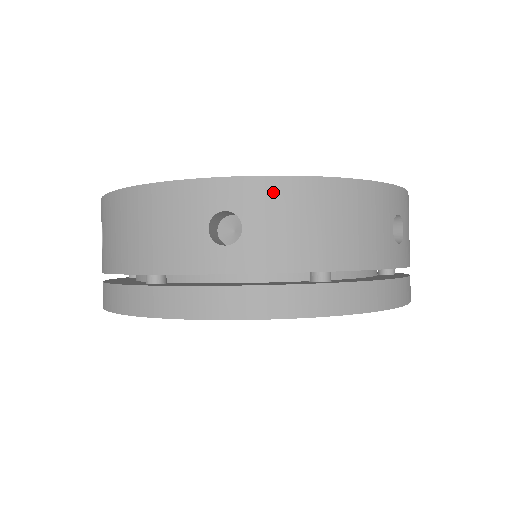
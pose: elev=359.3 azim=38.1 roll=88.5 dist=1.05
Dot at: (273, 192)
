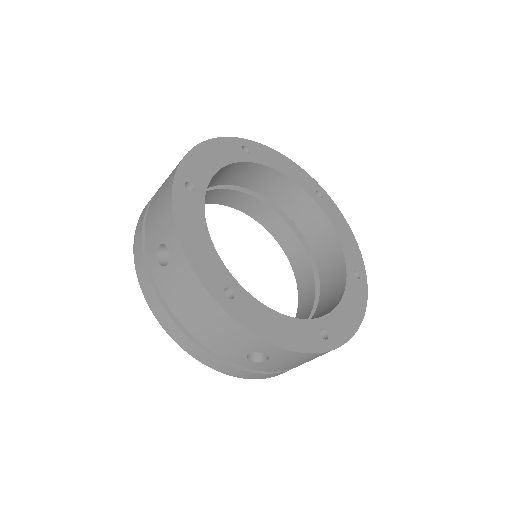
Dot at: (296, 356)
